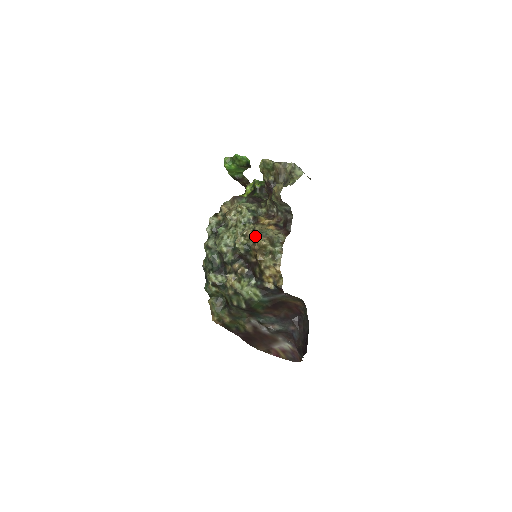
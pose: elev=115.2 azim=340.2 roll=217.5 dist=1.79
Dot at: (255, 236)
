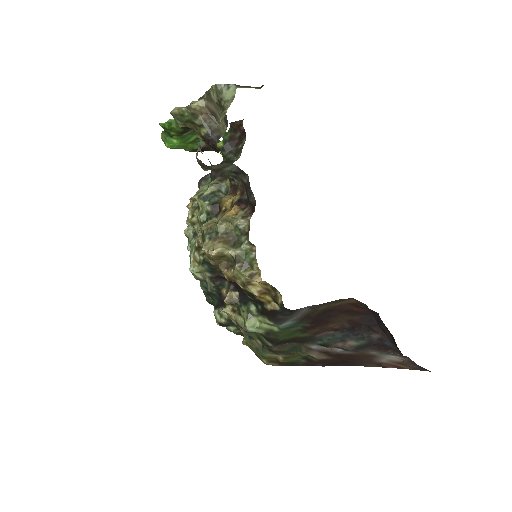
Dot at: occluded
